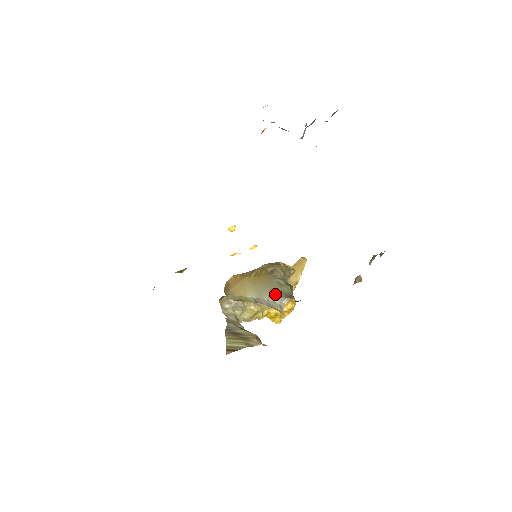
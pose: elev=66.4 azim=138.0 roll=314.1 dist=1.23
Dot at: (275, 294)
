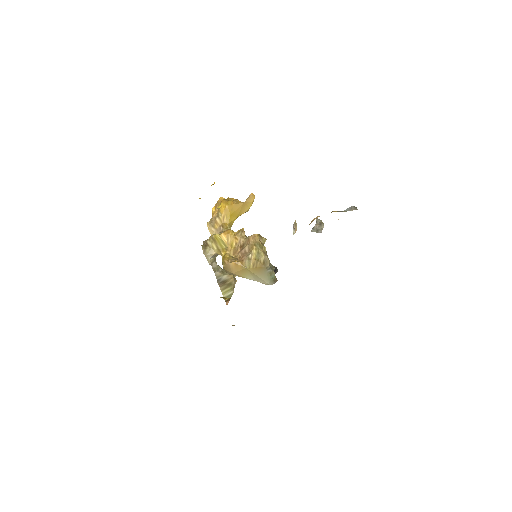
Dot at: (269, 282)
